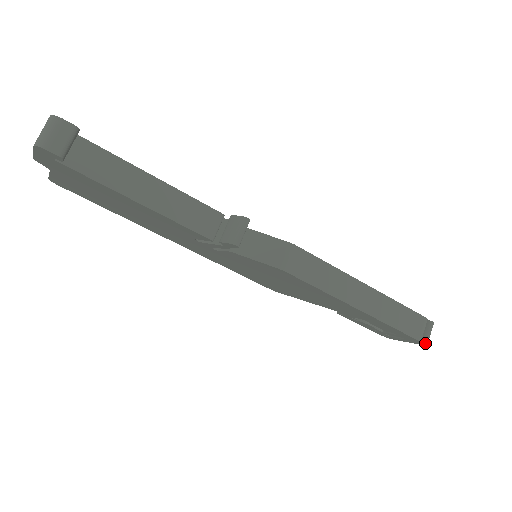
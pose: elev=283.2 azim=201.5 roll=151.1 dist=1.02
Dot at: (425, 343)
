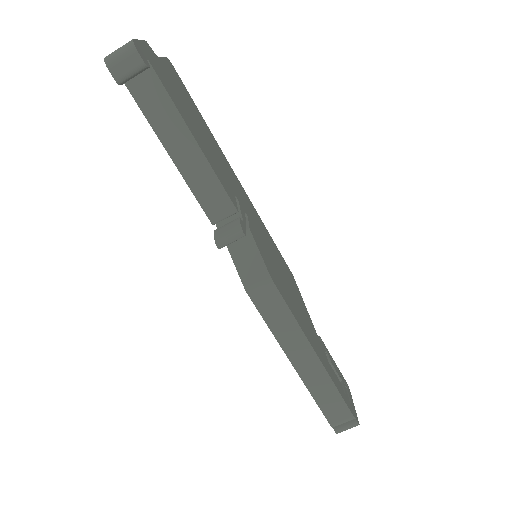
Dot at: (336, 431)
